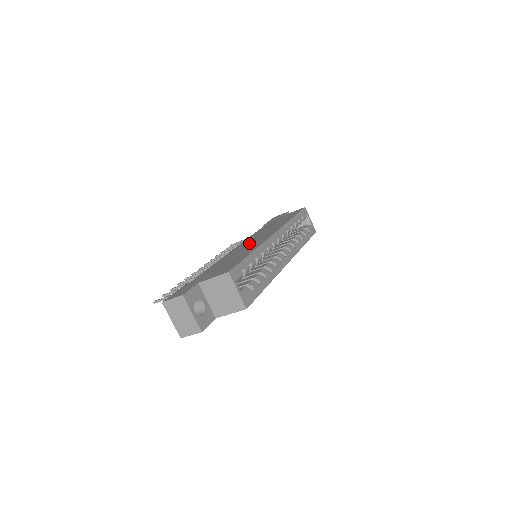
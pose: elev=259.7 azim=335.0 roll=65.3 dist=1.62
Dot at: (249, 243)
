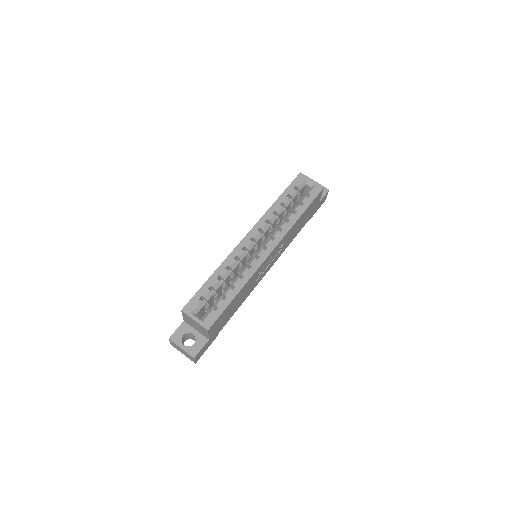
Dot at: occluded
